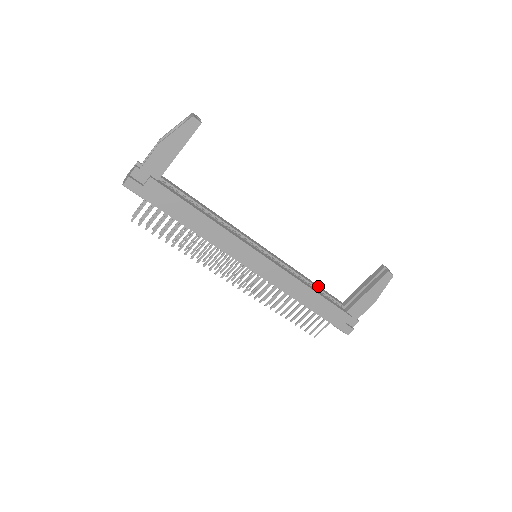
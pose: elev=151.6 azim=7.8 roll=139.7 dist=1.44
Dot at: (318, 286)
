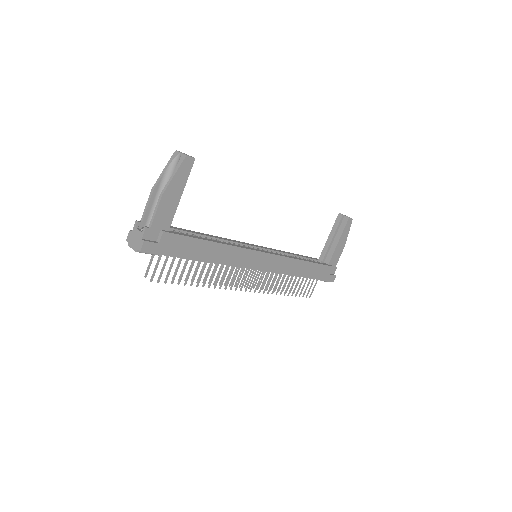
Dot at: (300, 255)
